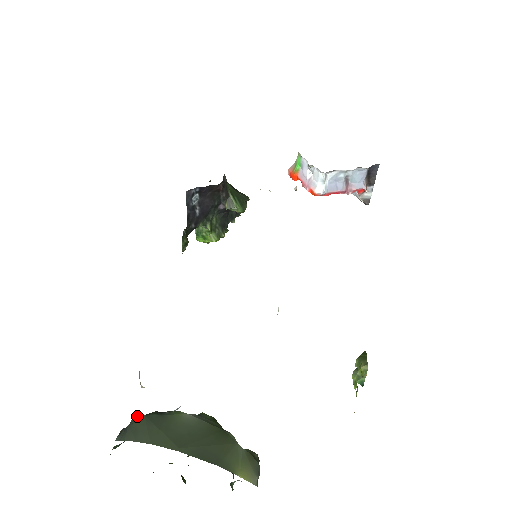
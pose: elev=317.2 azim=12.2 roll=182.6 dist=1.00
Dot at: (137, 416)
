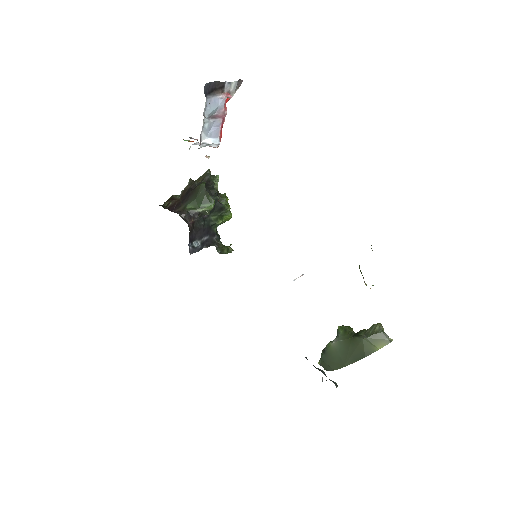
Dot at: (319, 361)
